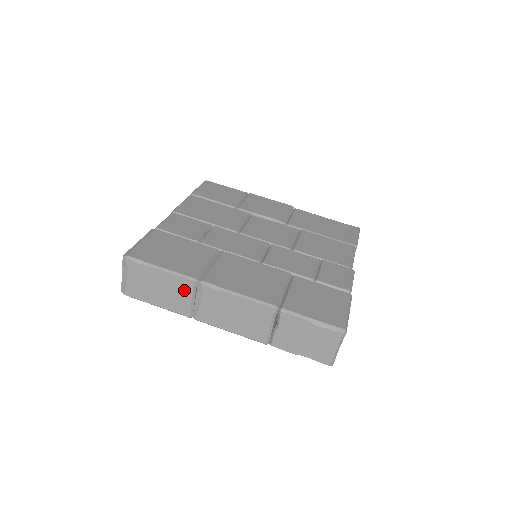
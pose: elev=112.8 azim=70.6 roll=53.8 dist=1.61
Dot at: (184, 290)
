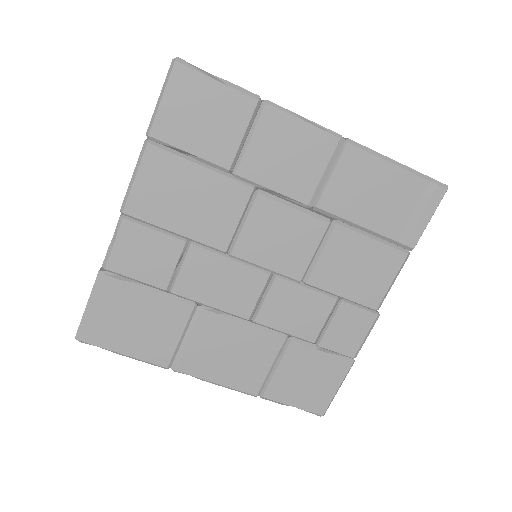
Dot at: occluded
